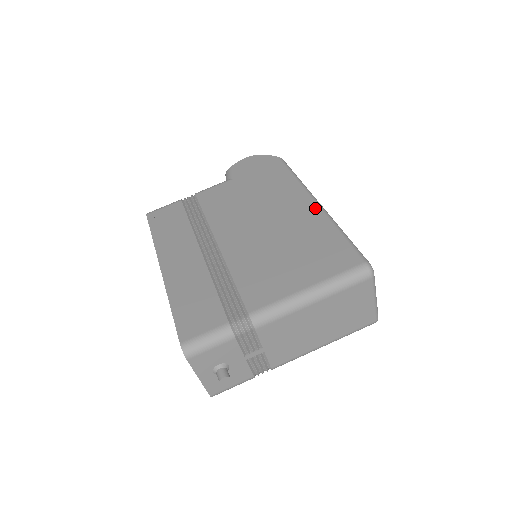
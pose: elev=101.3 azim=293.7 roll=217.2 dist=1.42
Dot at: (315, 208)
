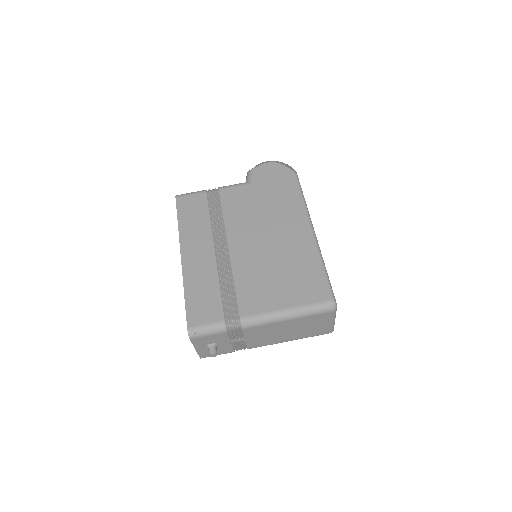
Dot at: (310, 237)
